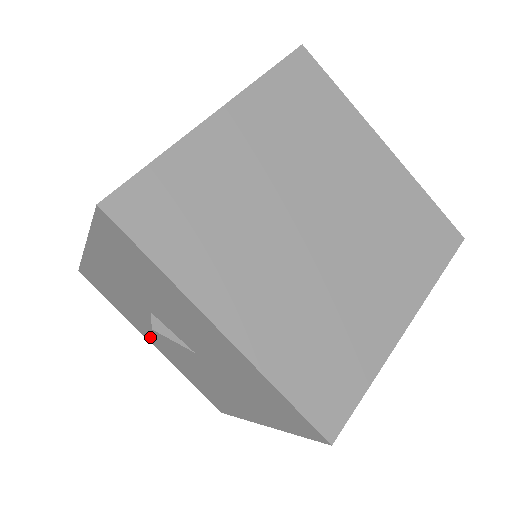
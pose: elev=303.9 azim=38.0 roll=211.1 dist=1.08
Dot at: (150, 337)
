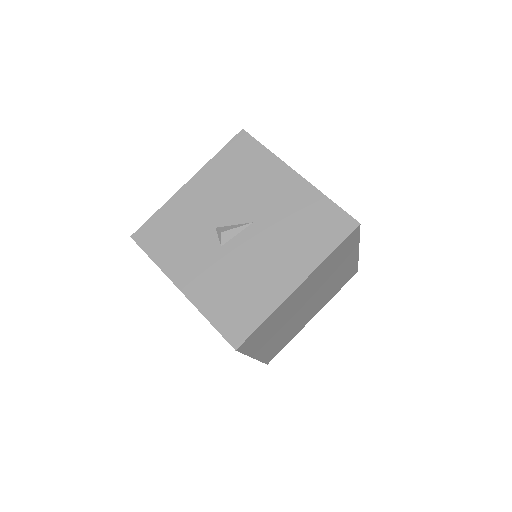
Dot at: occluded
